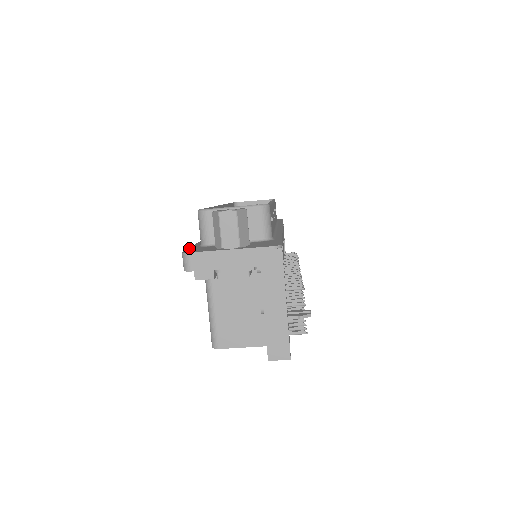
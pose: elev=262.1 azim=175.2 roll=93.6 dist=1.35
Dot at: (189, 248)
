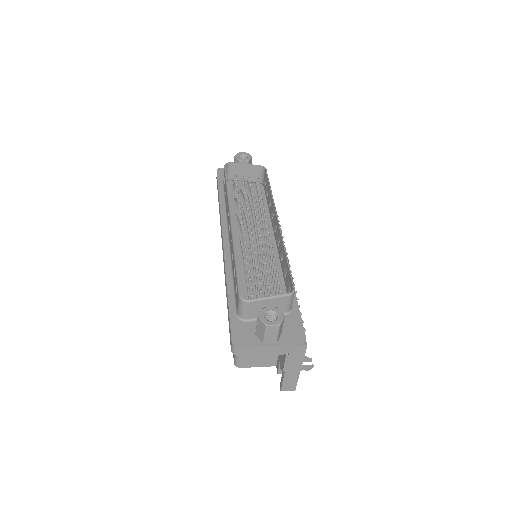
Dot at: (231, 325)
